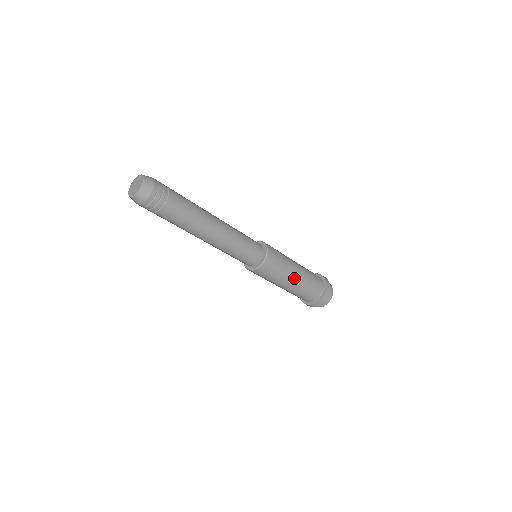
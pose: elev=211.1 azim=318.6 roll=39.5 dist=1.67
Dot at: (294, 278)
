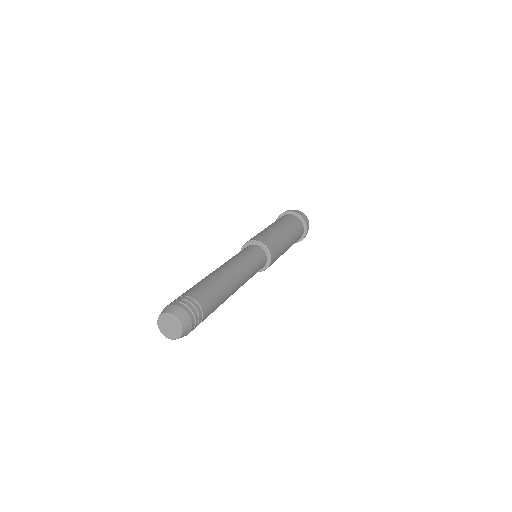
Dot at: (288, 246)
